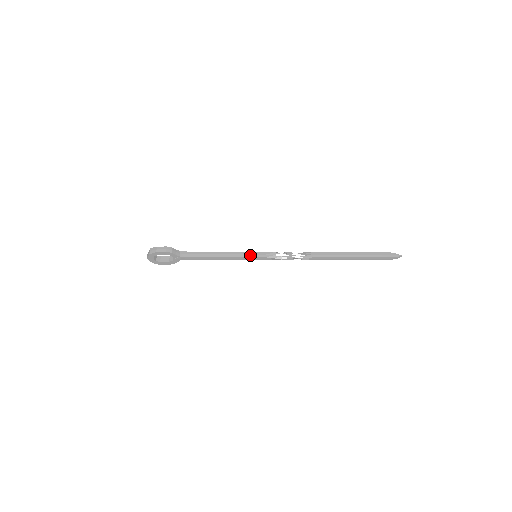
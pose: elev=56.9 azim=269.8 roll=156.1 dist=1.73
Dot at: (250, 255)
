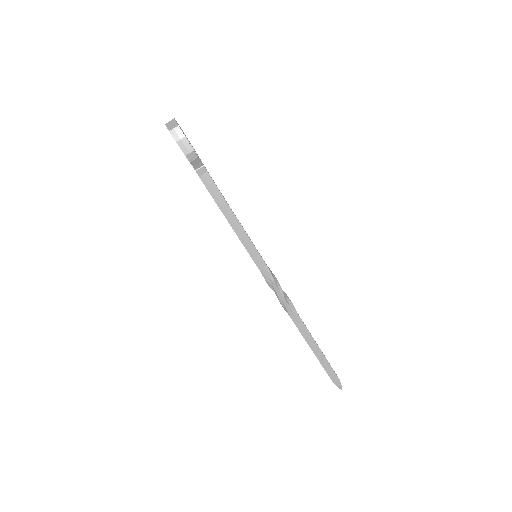
Dot at: (252, 252)
